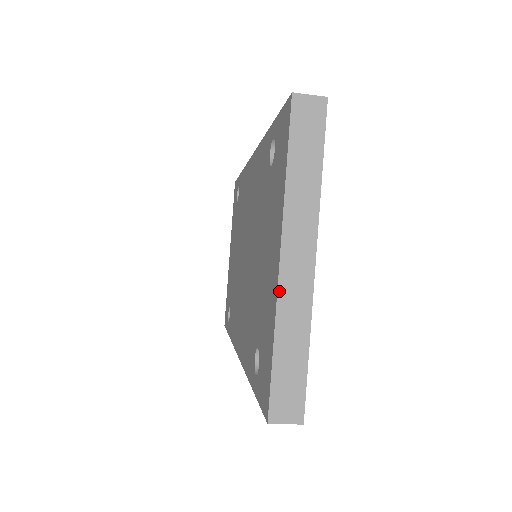
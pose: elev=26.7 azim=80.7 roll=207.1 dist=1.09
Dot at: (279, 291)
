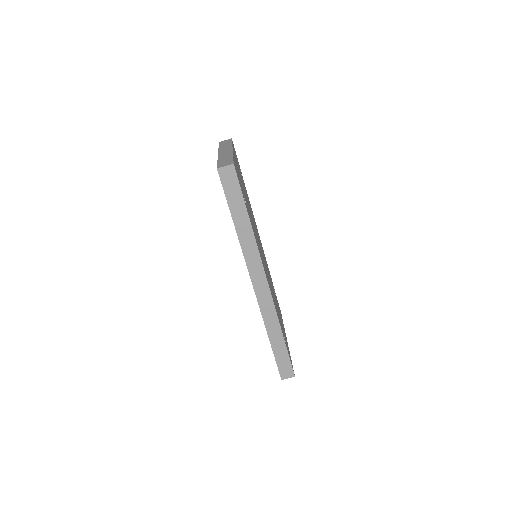
Dot at: (219, 156)
